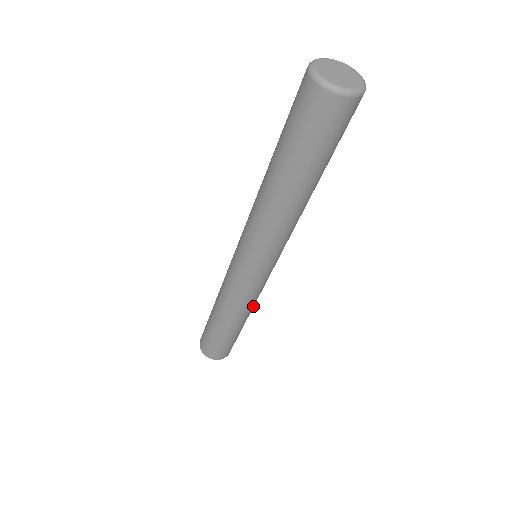
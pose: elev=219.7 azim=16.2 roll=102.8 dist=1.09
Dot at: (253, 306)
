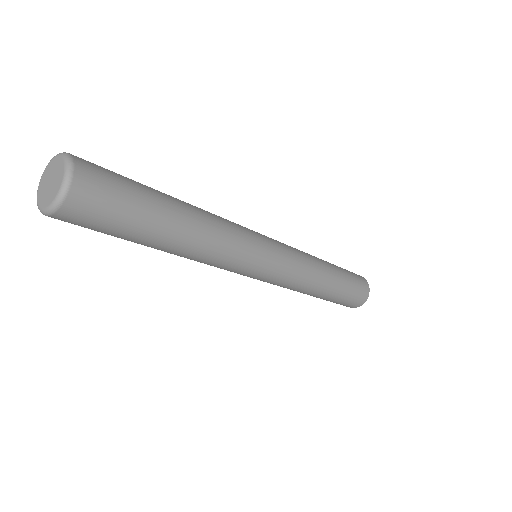
Dot at: (313, 281)
